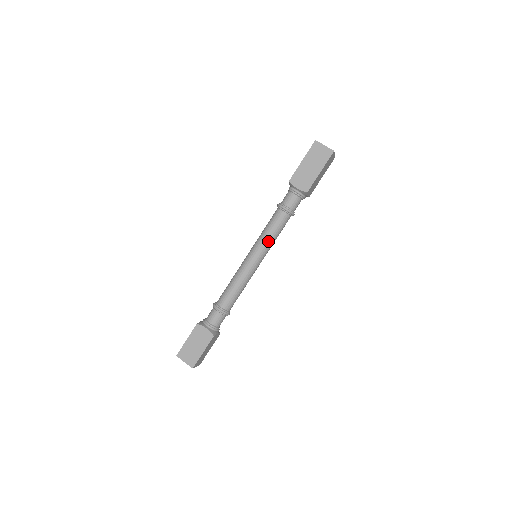
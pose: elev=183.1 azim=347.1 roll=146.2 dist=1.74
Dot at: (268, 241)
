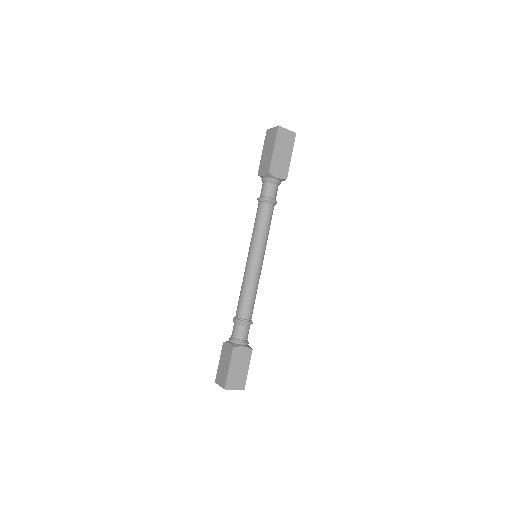
Dot at: (267, 237)
